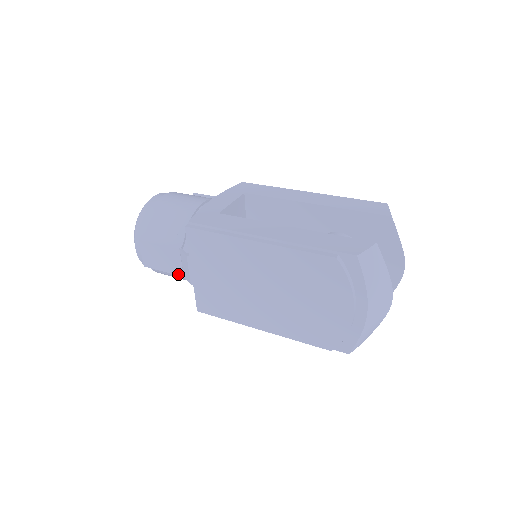
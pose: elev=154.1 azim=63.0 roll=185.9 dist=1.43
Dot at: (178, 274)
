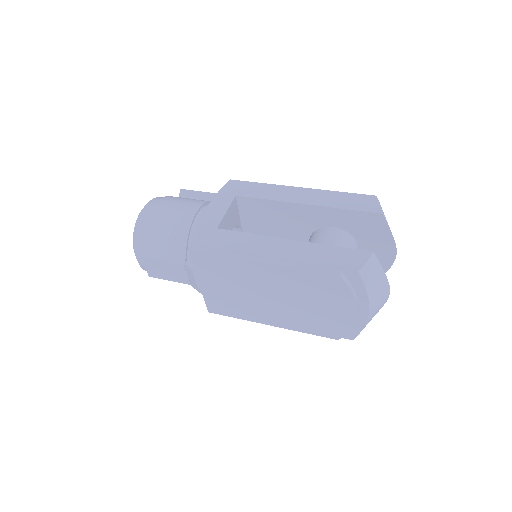
Dot at: (185, 283)
